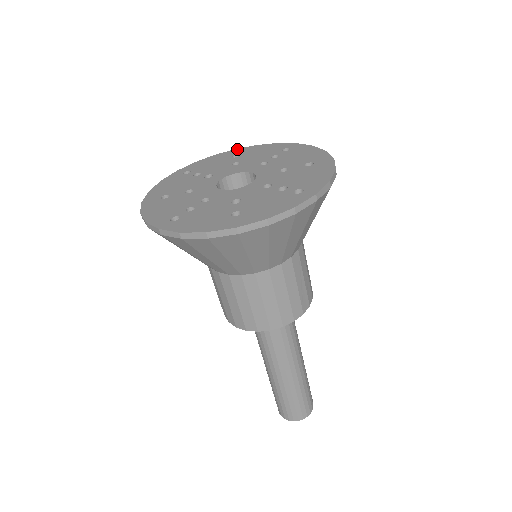
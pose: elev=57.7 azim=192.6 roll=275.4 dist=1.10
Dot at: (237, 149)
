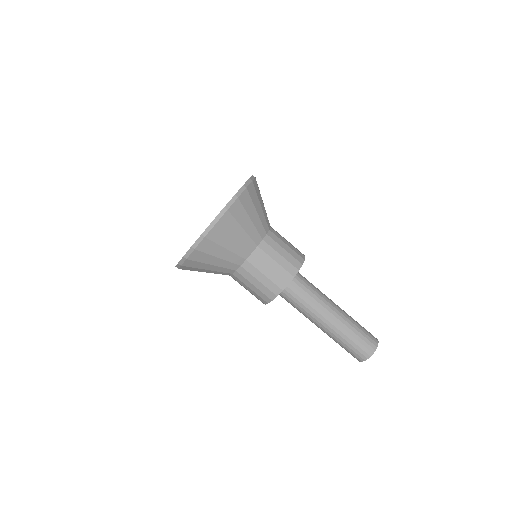
Dot at: occluded
